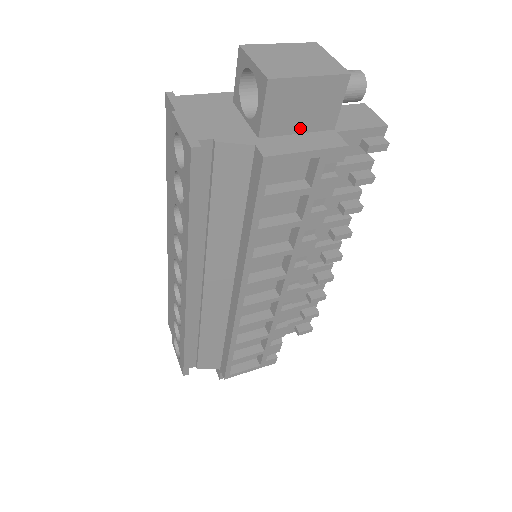
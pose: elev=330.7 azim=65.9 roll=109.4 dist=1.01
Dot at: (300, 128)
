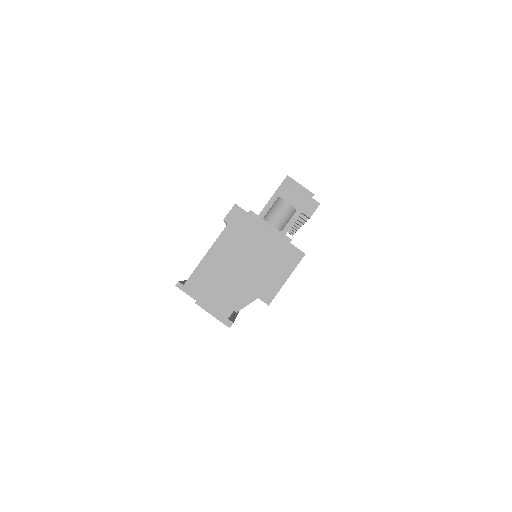
Dot at: occluded
